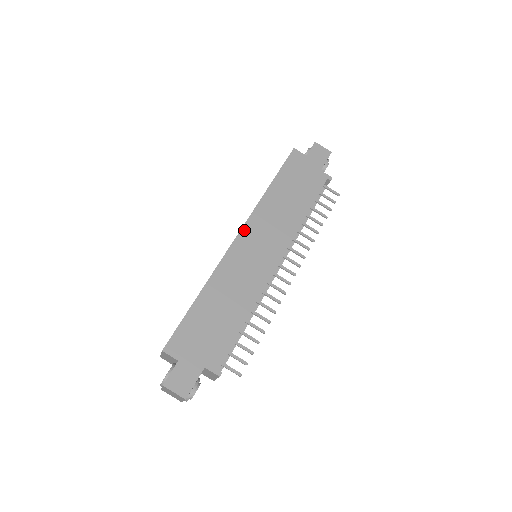
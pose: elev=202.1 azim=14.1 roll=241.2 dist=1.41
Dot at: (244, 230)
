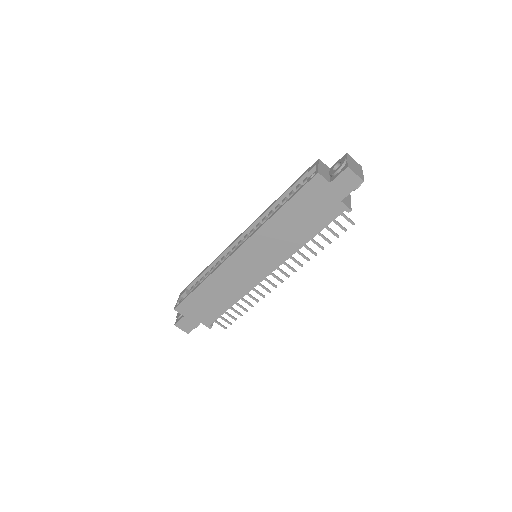
Dot at: (243, 247)
